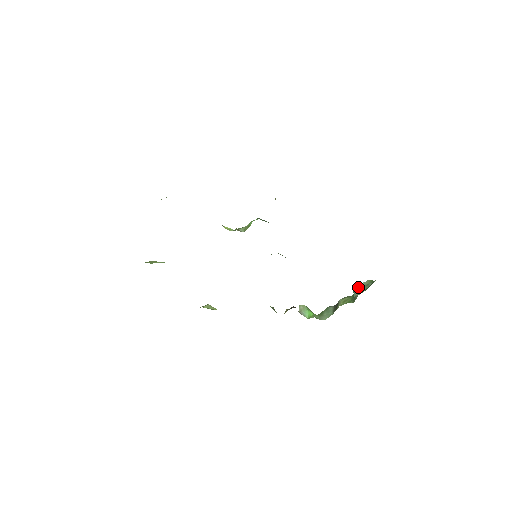
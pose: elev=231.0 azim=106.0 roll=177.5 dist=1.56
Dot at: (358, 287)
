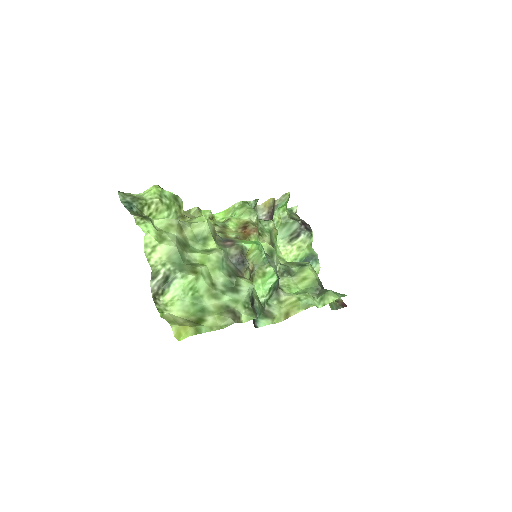
Dot at: occluded
